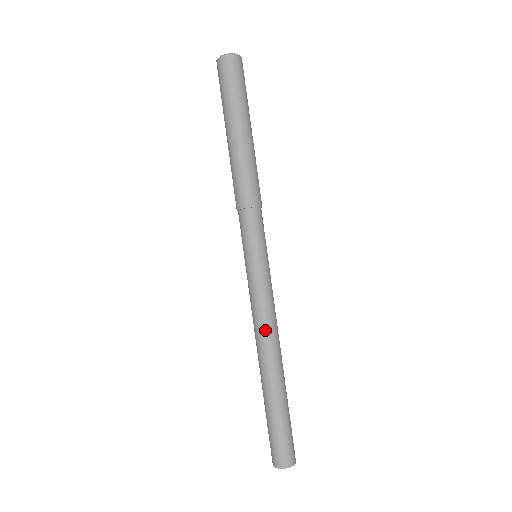
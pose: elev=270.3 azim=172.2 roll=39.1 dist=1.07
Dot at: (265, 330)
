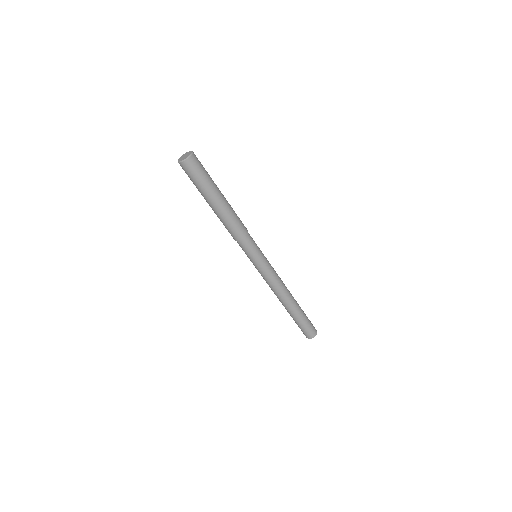
Dot at: (278, 290)
